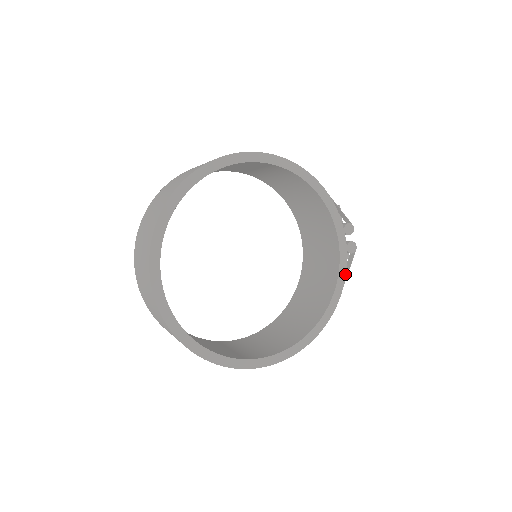
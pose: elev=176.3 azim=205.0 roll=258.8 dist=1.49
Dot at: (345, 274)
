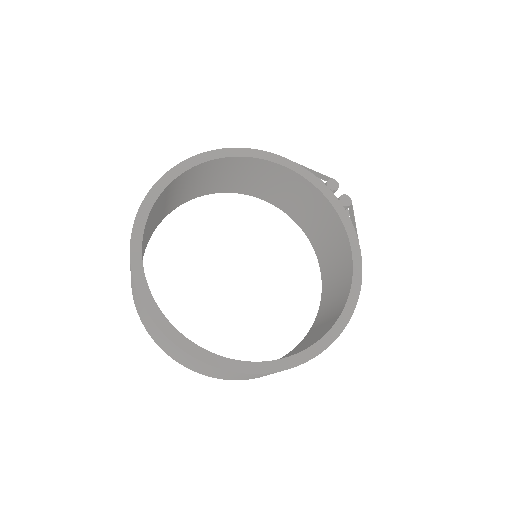
Dot at: (353, 228)
